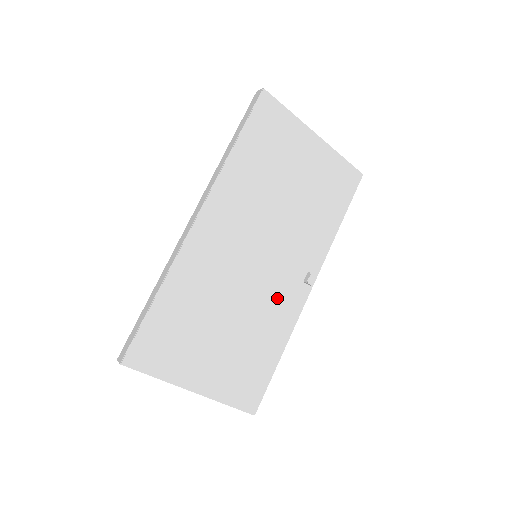
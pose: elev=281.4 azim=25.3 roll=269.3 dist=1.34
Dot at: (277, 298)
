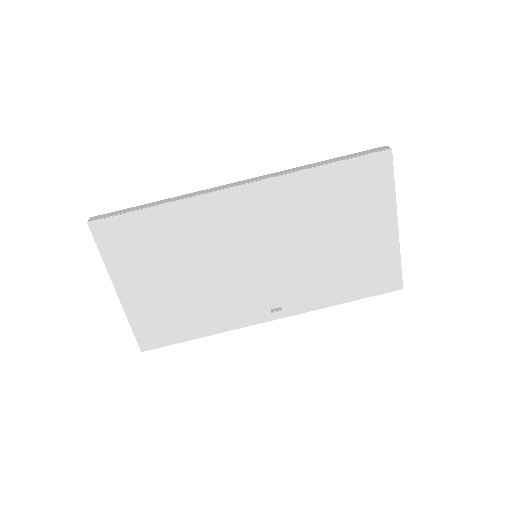
Dot at: (239, 299)
